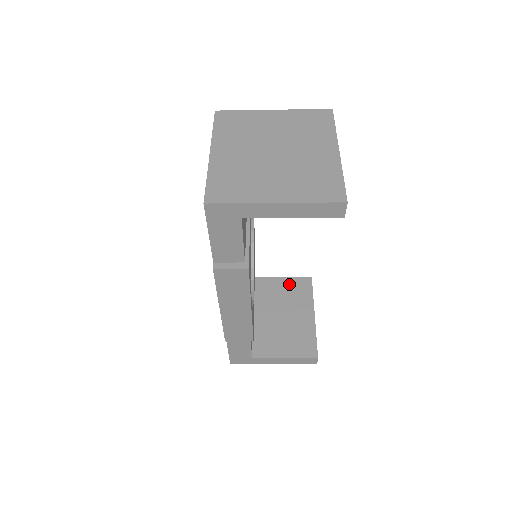
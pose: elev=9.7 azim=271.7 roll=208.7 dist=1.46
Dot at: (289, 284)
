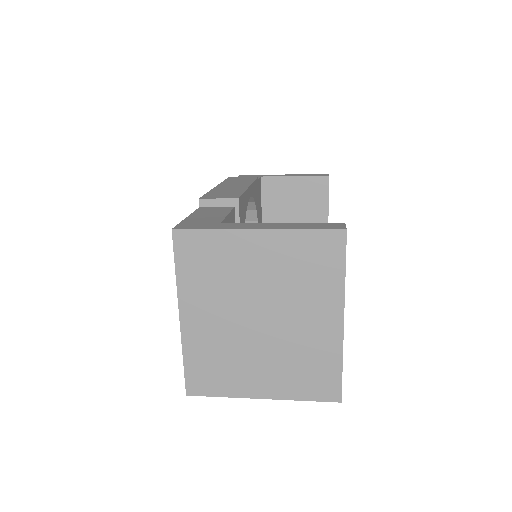
Dot at: (302, 186)
